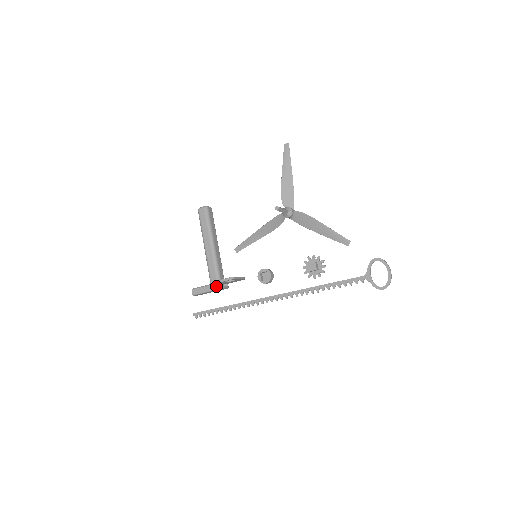
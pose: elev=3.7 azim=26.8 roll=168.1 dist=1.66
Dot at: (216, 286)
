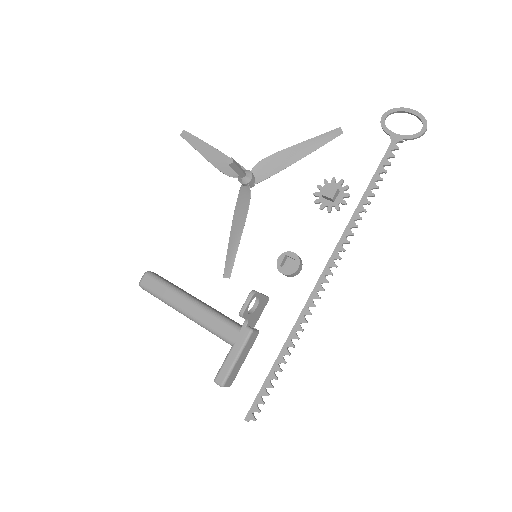
Dot at: (242, 337)
